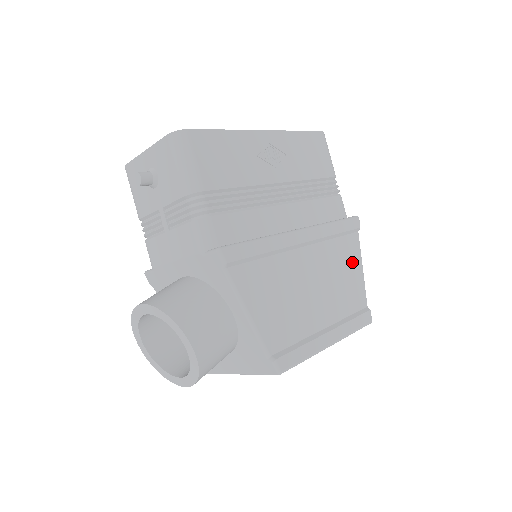
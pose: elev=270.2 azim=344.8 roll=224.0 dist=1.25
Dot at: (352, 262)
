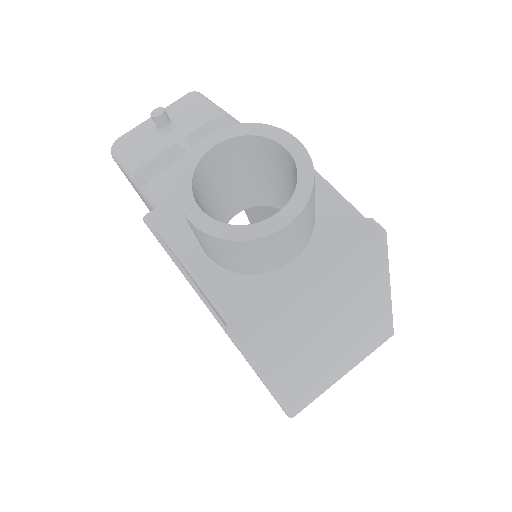
Dot at: occluded
